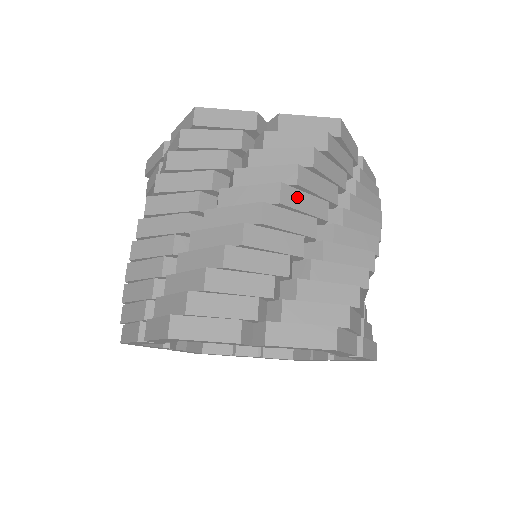
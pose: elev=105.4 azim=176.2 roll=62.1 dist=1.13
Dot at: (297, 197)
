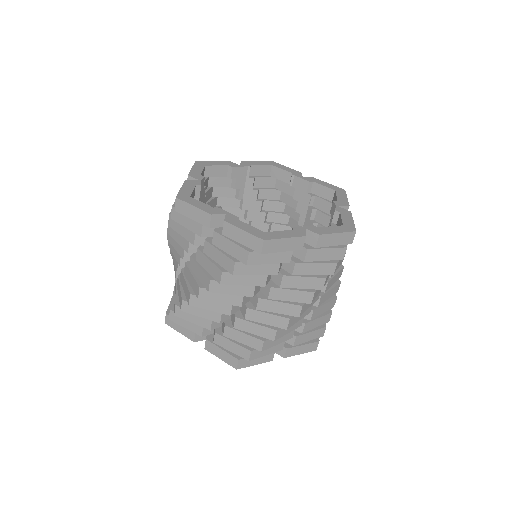
Dot at: (318, 290)
